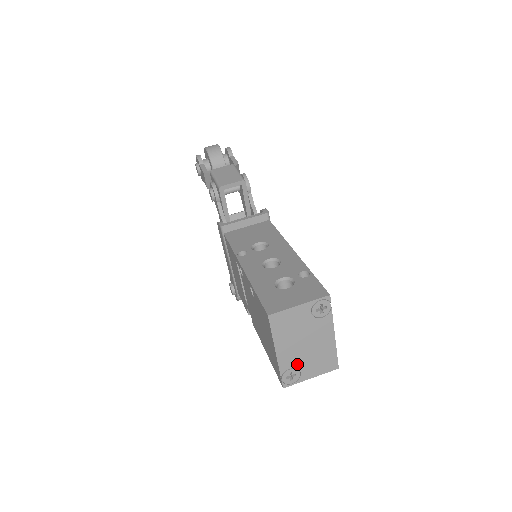
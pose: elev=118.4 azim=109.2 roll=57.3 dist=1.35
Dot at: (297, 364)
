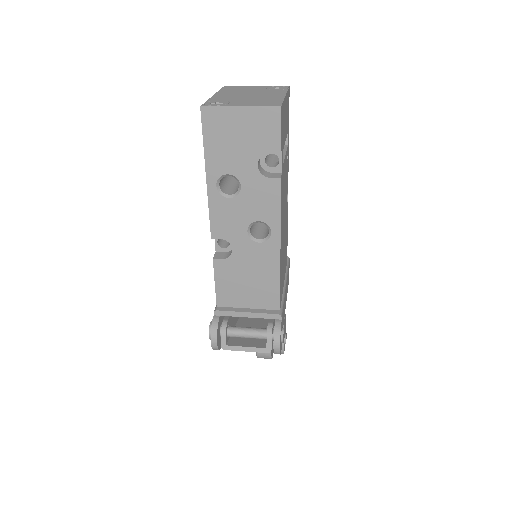
Dot at: (231, 100)
